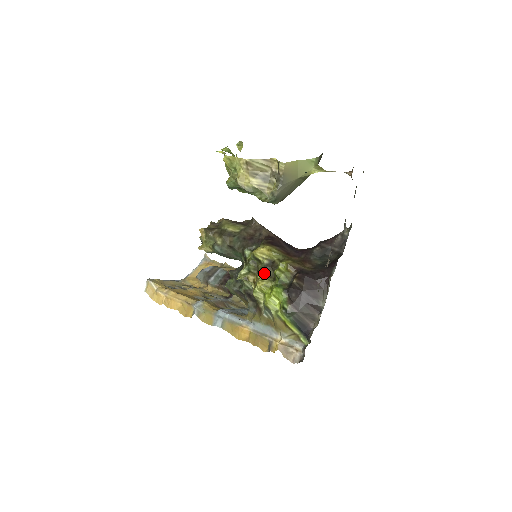
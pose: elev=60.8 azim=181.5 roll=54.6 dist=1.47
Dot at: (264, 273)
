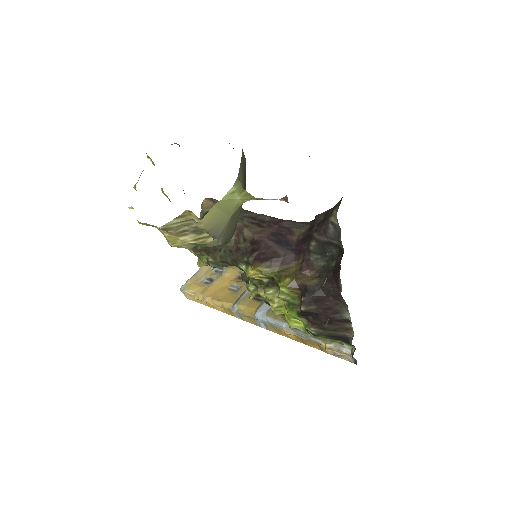
Dot at: (270, 292)
